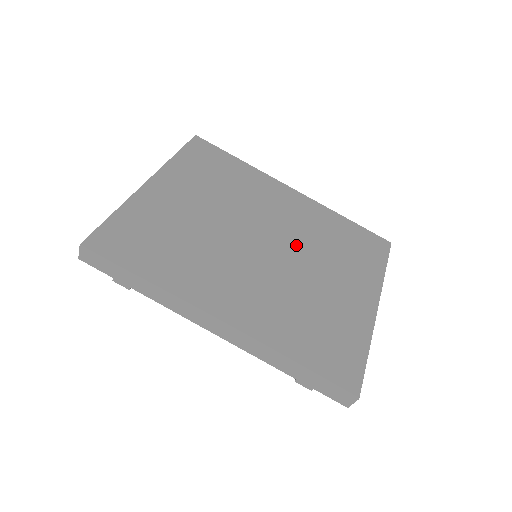
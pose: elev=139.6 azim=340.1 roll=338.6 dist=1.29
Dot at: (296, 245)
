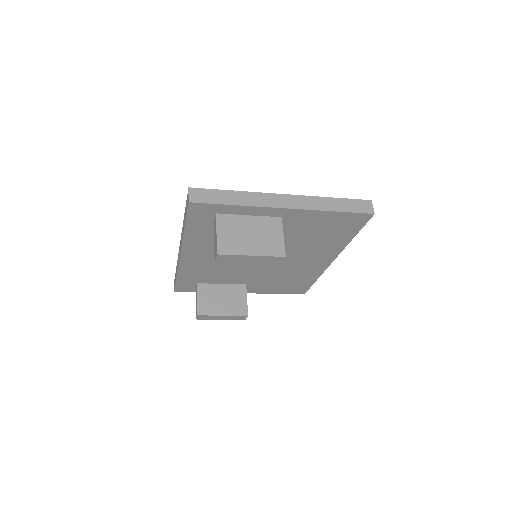
Dot at: occluded
